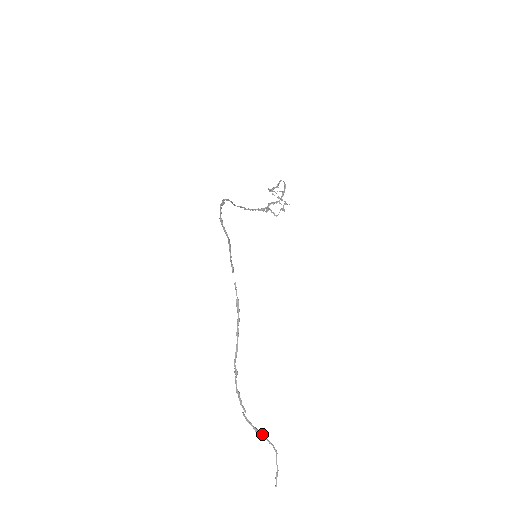
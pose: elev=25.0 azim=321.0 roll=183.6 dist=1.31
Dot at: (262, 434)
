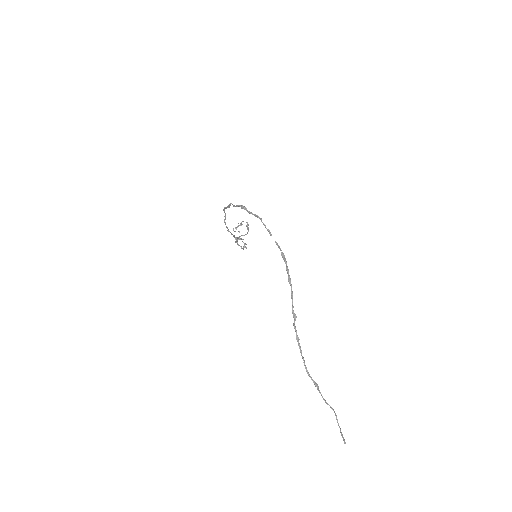
Dot at: (319, 390)
